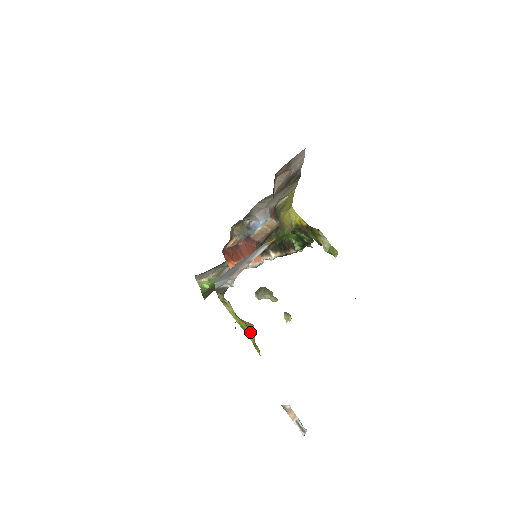
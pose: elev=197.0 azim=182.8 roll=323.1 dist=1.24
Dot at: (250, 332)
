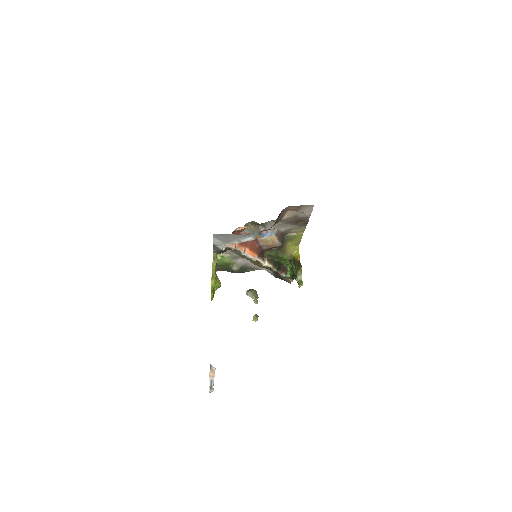
Dot at: (214, 280)
